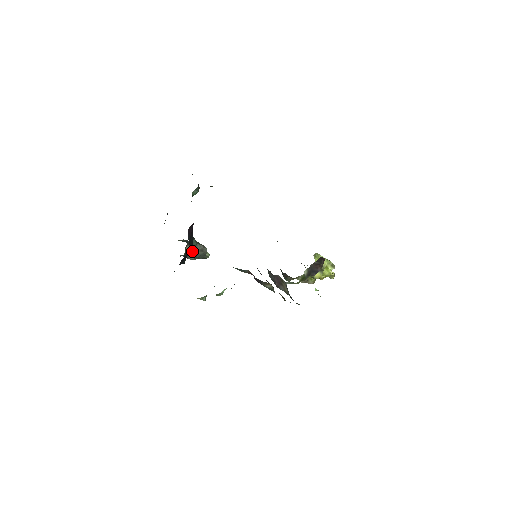
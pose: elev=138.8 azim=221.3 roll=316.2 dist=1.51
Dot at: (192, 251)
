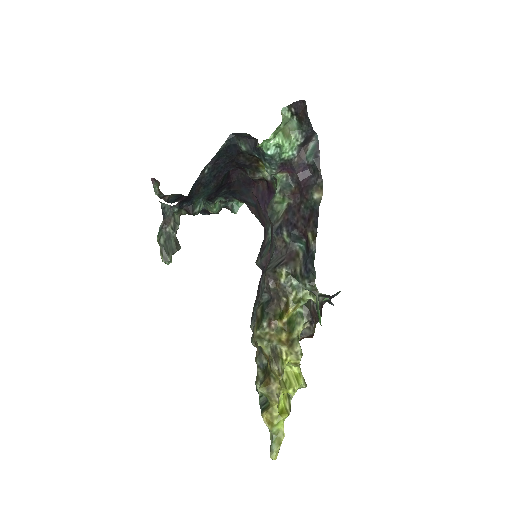
Dot at: (177, 224)
